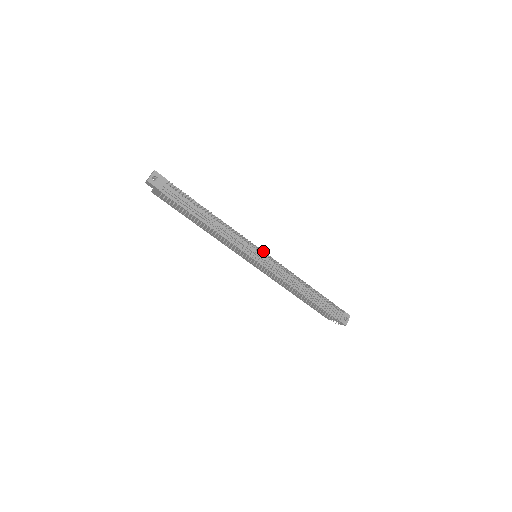
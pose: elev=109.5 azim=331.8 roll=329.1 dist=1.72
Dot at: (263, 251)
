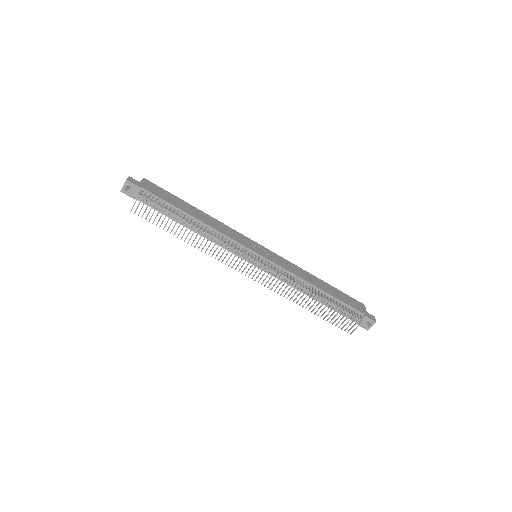
Dot at: (254, 261)
